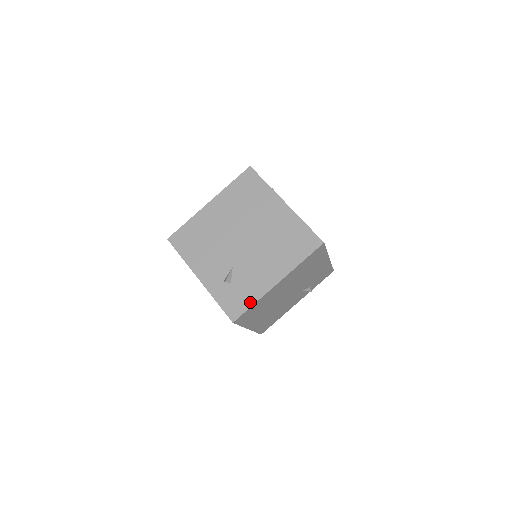
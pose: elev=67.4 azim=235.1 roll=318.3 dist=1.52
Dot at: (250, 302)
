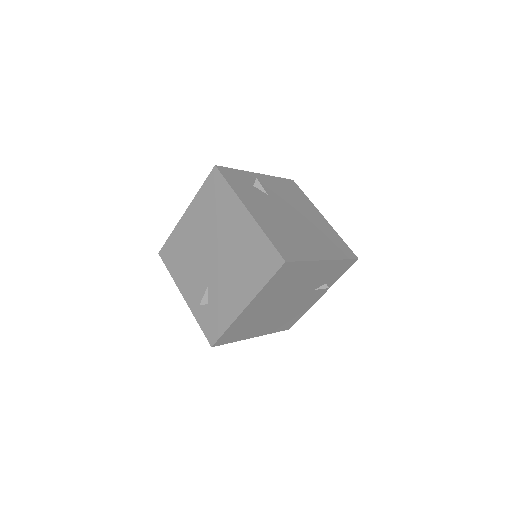
Dot at: (223, 327)
